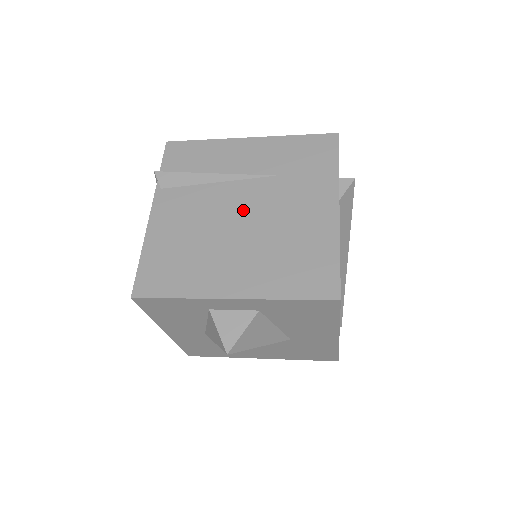
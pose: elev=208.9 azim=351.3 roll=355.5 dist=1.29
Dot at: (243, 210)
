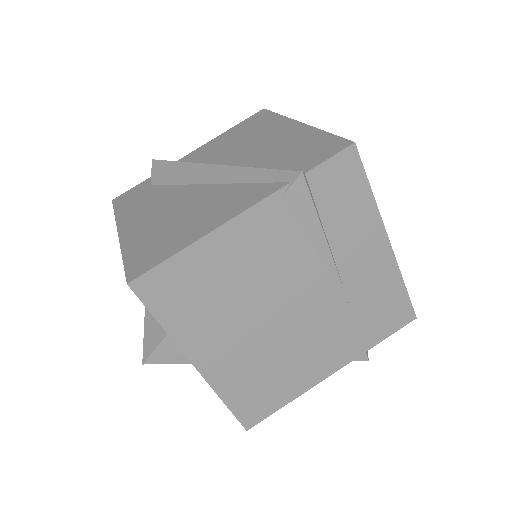
Dot at: (295, 306)
